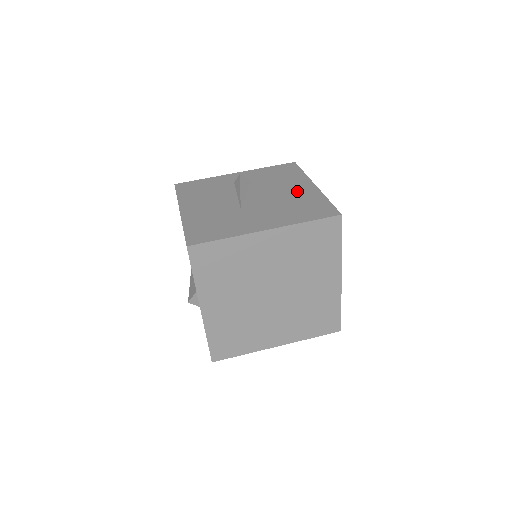
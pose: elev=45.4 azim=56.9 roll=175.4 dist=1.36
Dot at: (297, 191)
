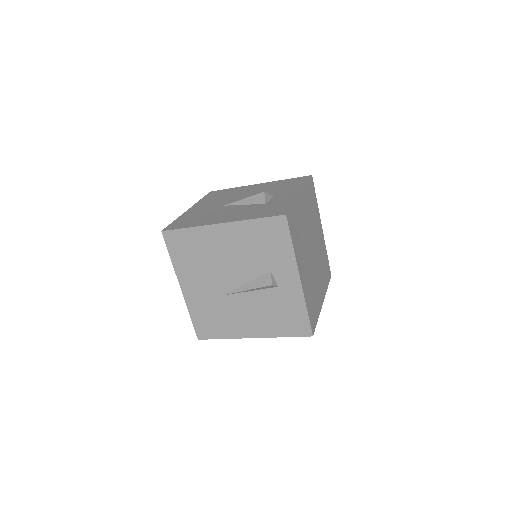
Dot at: occluded
